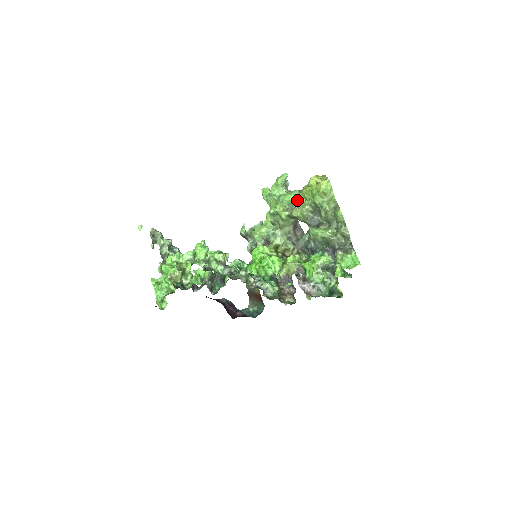
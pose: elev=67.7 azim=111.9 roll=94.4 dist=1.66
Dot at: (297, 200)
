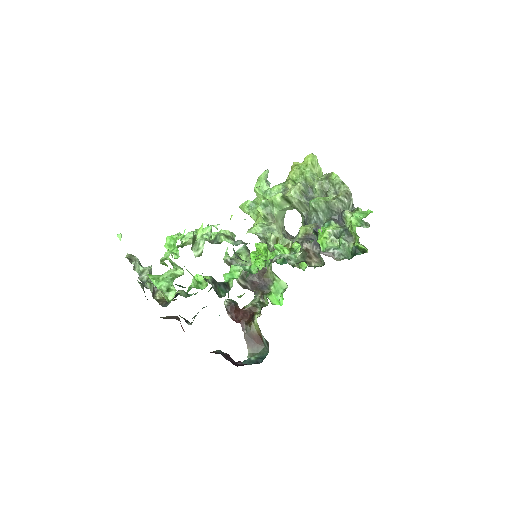
Dot at: (285, 187)
